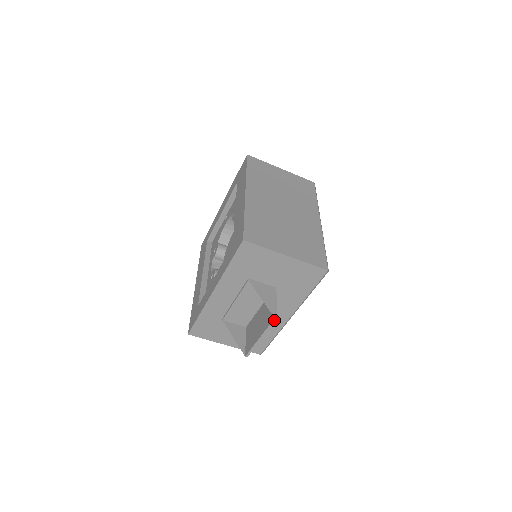
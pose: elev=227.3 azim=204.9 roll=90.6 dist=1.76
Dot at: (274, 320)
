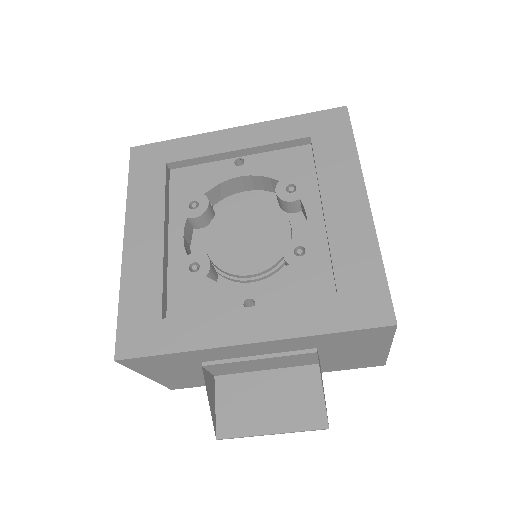
Dot at: (324, 429)
